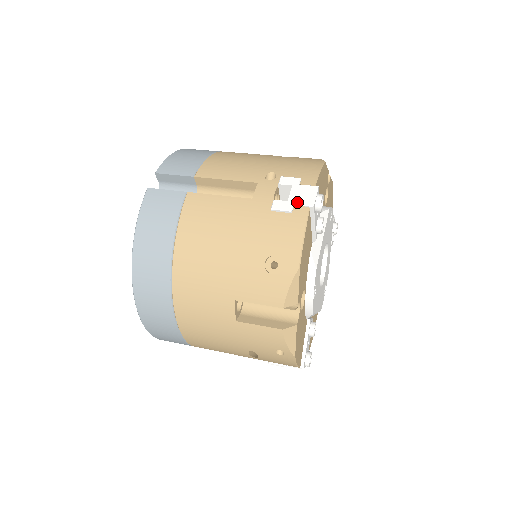
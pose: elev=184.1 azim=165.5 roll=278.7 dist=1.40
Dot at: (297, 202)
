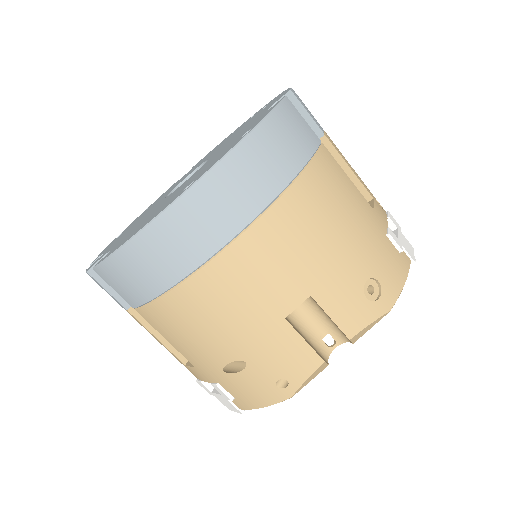
Dot at: (405, 247)
